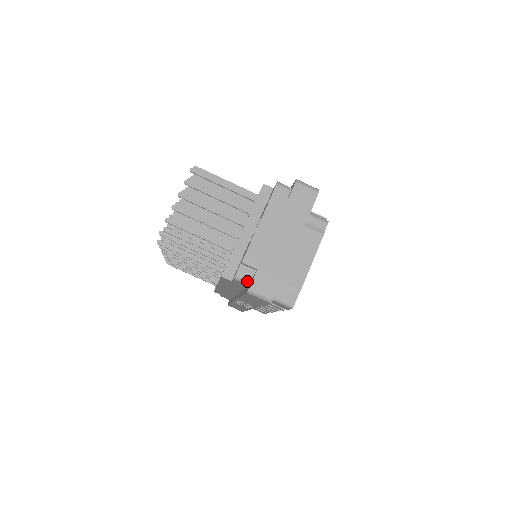
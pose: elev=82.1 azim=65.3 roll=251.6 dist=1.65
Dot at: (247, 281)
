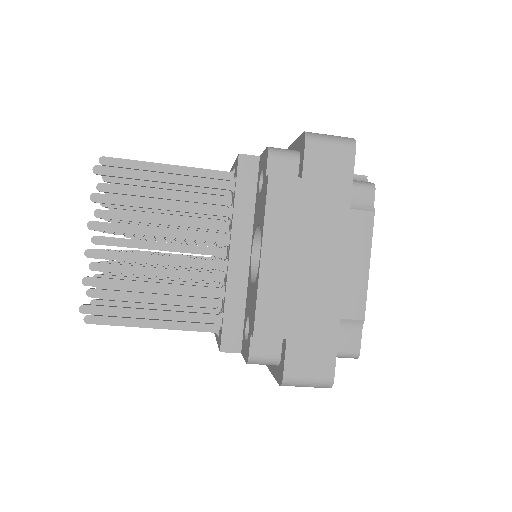
Dot at: (273, 361)
